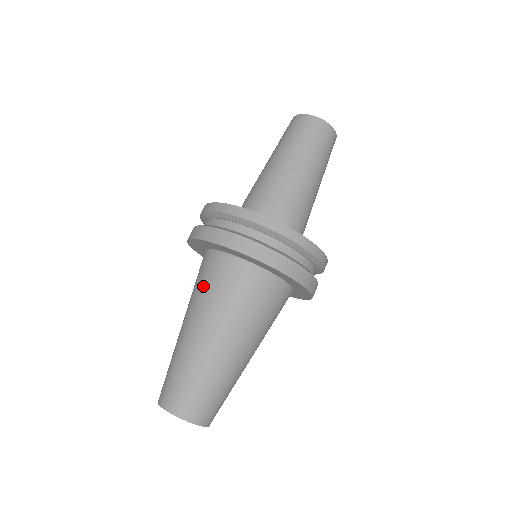
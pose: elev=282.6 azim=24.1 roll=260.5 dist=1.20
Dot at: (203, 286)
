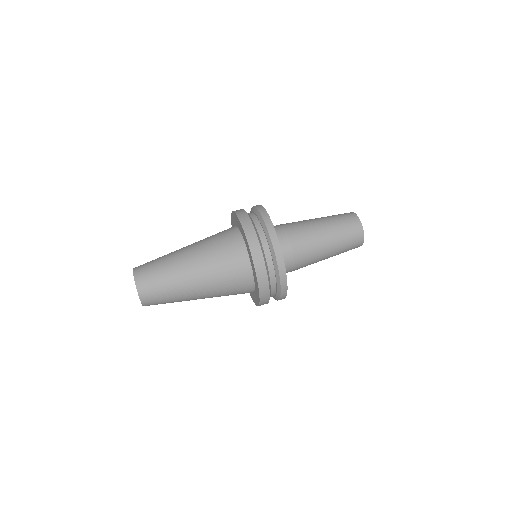
Dot at: (213, 237)
